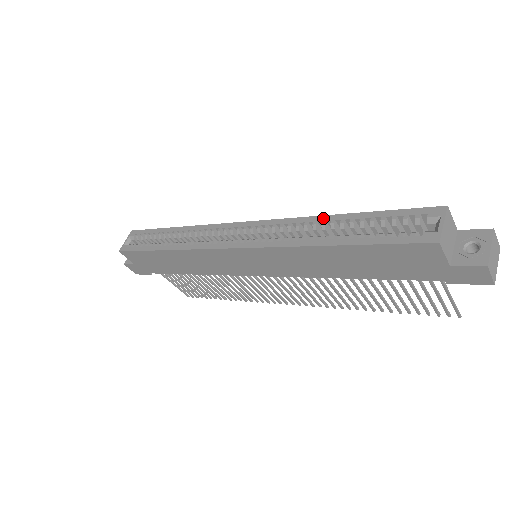
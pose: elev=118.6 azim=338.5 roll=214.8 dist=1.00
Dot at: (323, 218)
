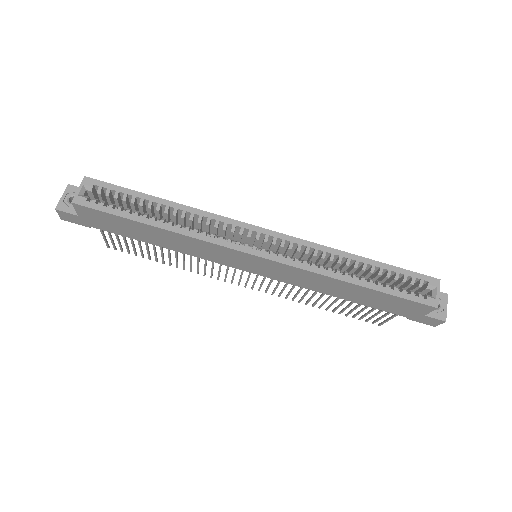
Dot at: (348, 255)
